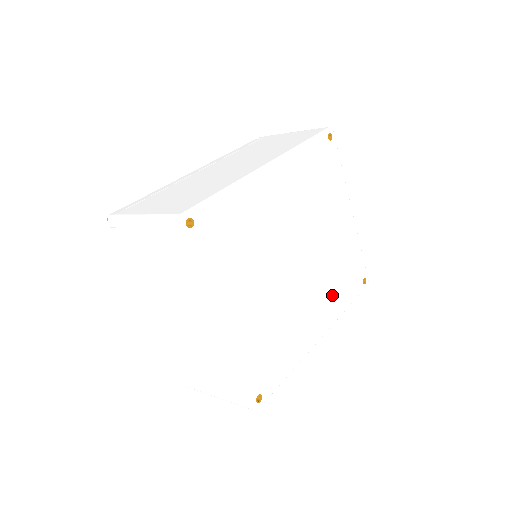
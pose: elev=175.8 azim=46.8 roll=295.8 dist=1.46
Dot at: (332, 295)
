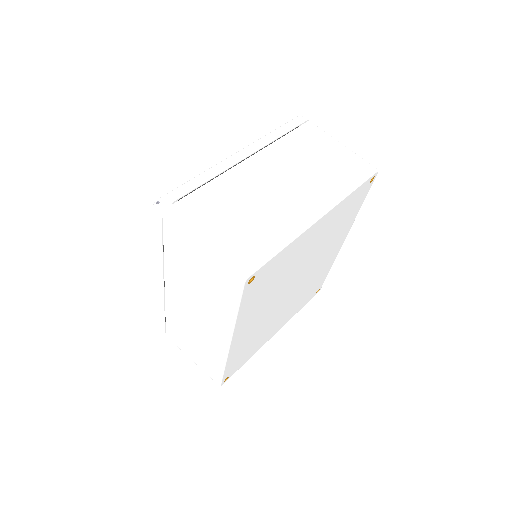
Dot at: (339, 233)
